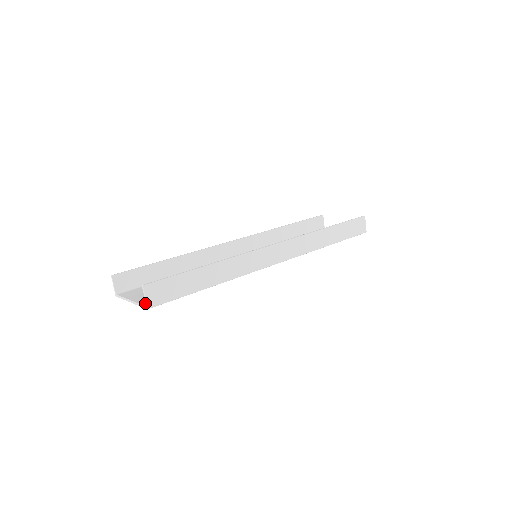
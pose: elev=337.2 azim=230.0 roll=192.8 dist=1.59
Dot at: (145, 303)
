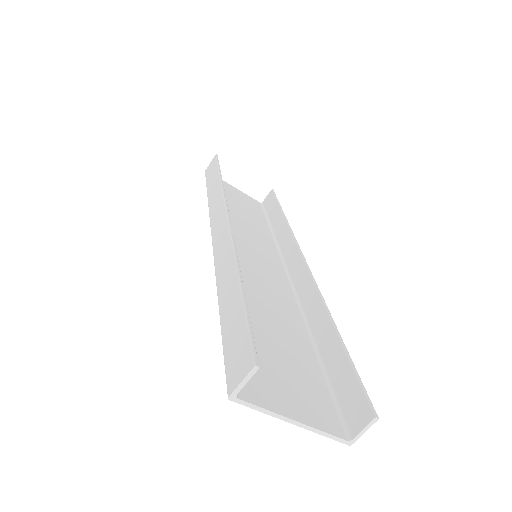
Dot at: (335, 430)
